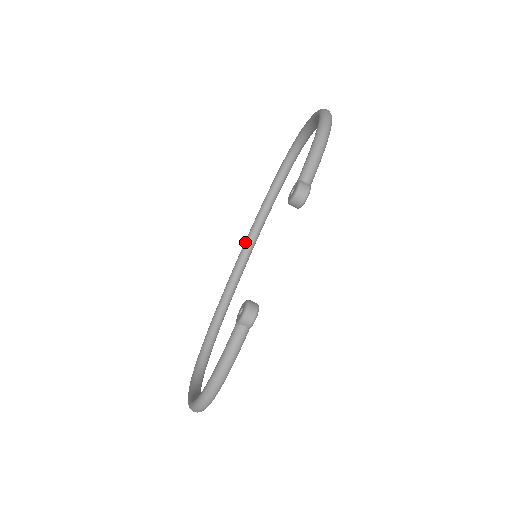
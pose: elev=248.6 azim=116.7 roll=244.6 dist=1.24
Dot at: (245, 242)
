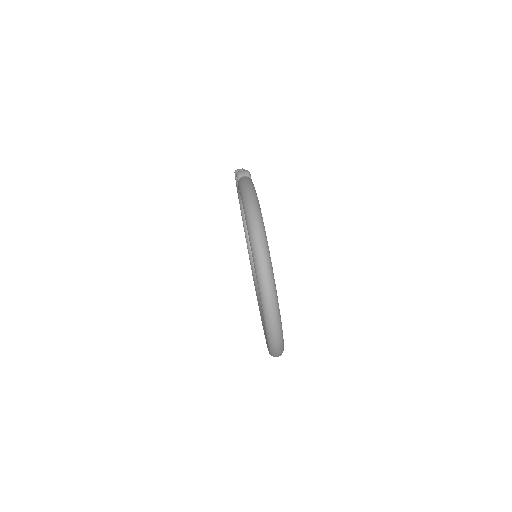
Dot at: (261, 317)
